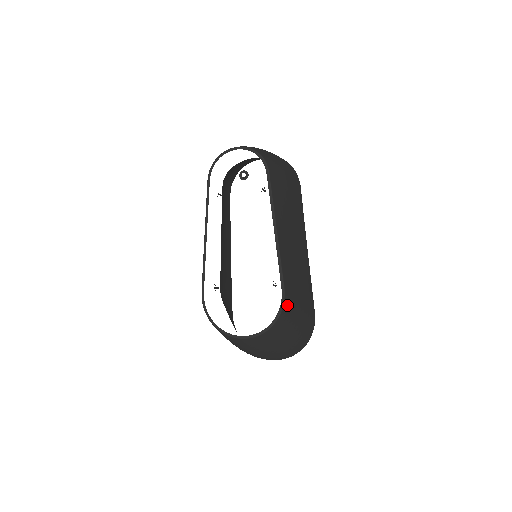
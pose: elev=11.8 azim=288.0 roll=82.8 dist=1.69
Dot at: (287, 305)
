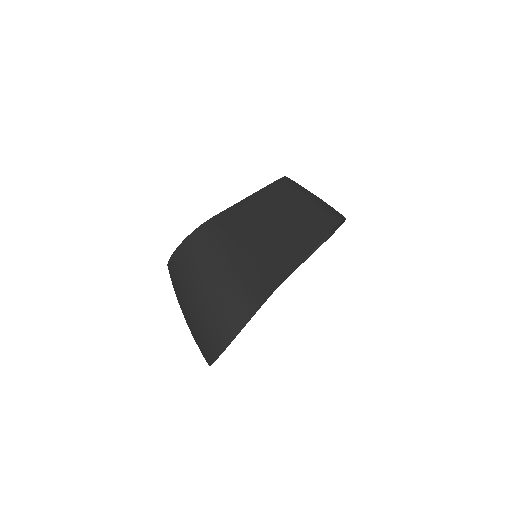
Dot at: (207, 231)
